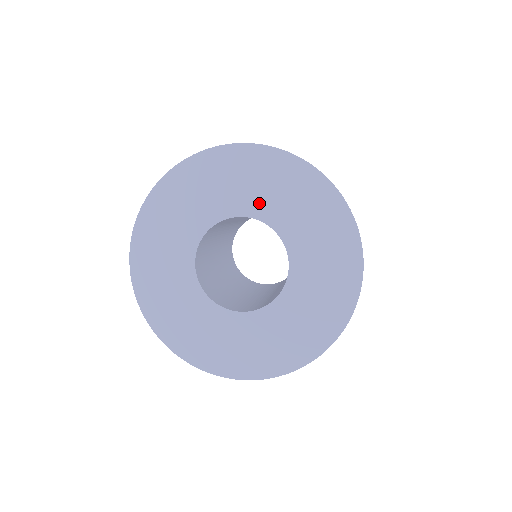
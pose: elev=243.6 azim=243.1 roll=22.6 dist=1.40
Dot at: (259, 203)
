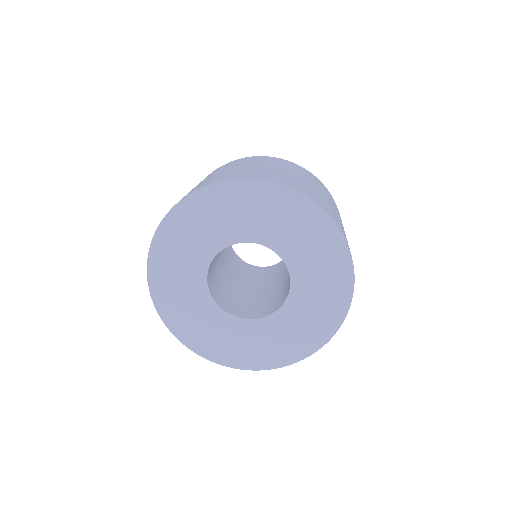
Dot at: (218, 236)
